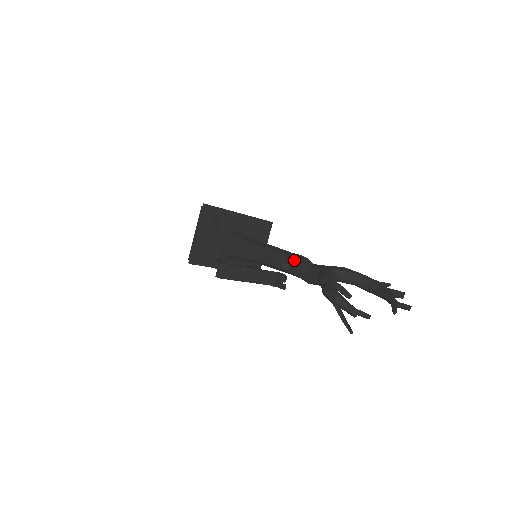
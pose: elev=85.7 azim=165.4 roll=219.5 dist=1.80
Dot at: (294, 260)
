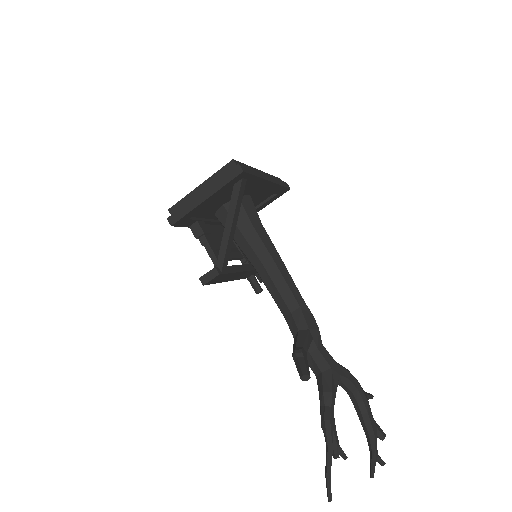
Dot at: (305, 326)
